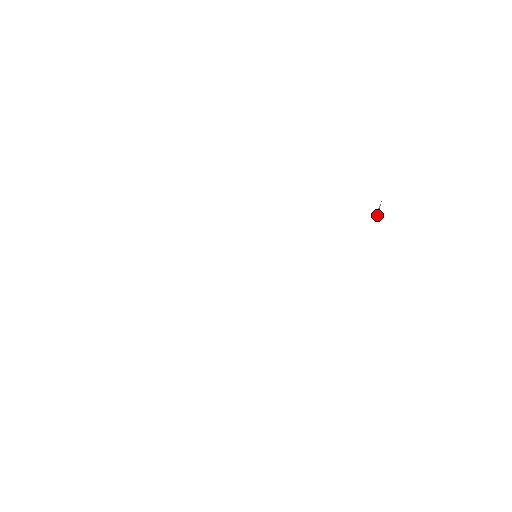
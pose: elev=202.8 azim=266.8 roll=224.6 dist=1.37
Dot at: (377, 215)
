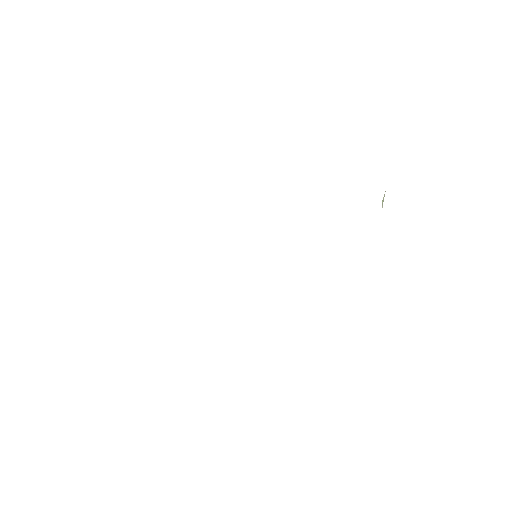
Dot at: occluded
